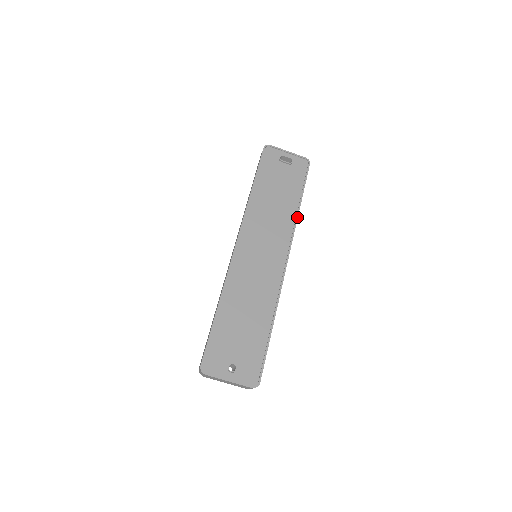
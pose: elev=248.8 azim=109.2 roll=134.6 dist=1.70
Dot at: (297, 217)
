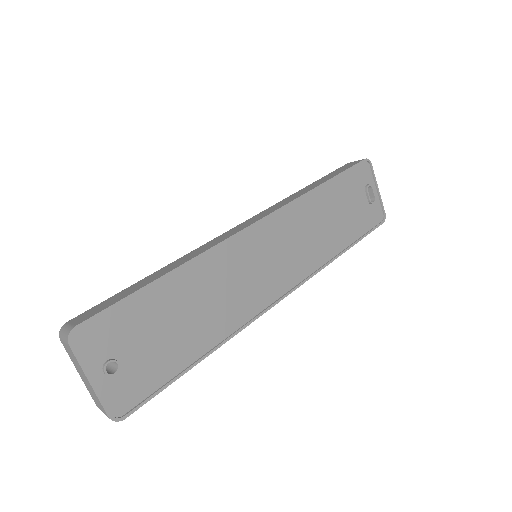
Dot at: (331, 261)
